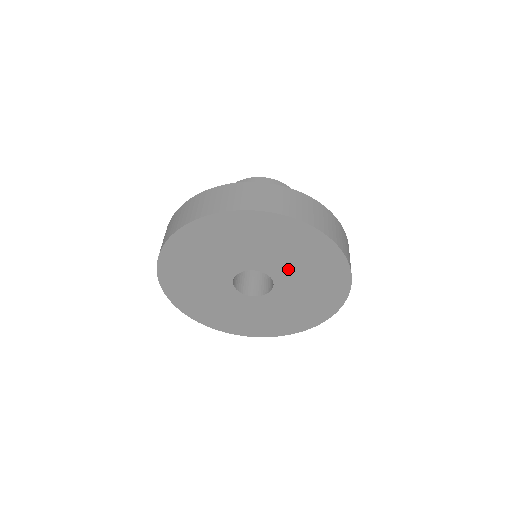
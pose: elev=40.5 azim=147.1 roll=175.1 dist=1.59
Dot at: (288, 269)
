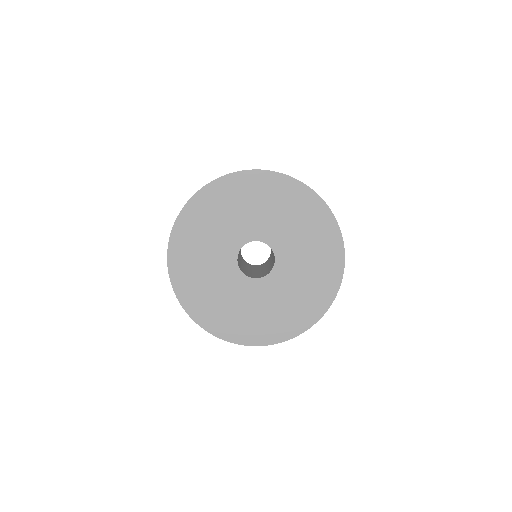
Dot at: (294, 263)
